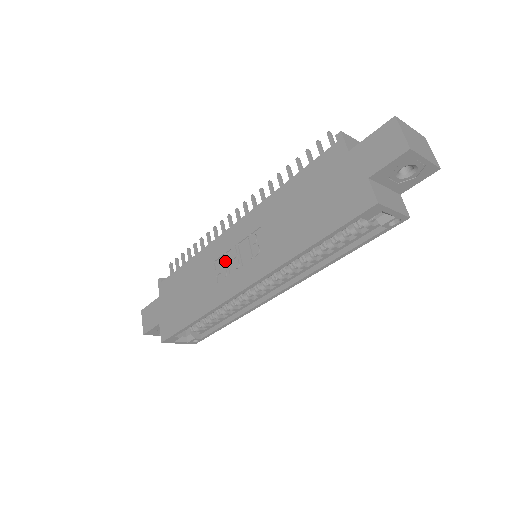
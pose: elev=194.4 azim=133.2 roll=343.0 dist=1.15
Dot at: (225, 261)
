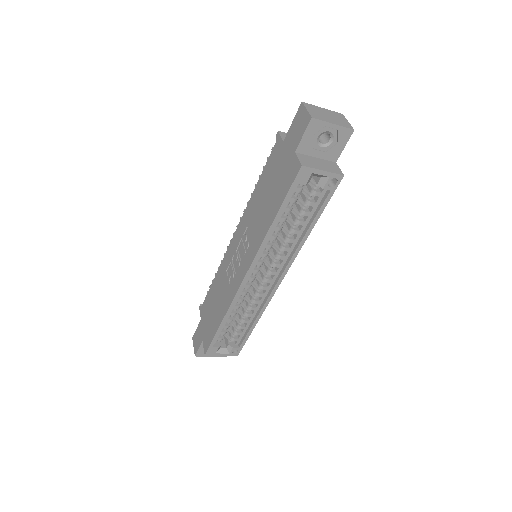
Dot at: (232, 265)
